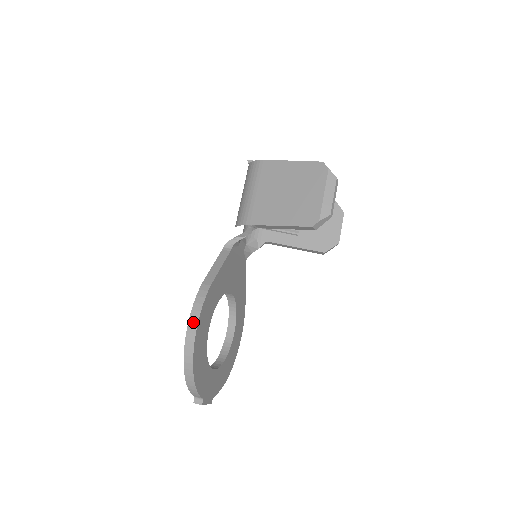
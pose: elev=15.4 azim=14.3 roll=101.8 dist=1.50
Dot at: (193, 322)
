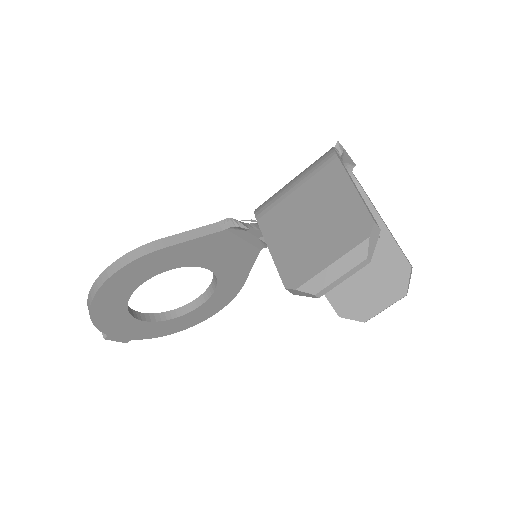
Dot at: (110, 271)
